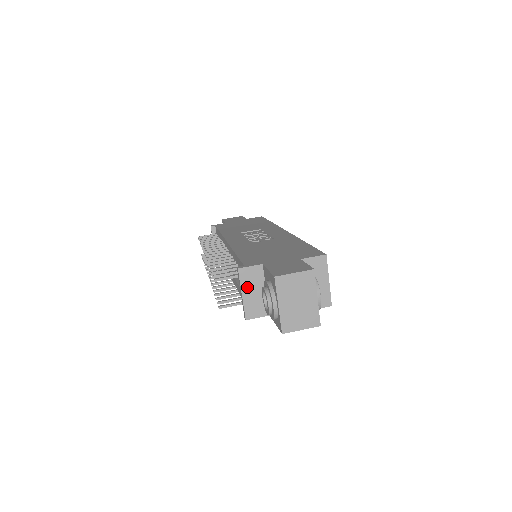
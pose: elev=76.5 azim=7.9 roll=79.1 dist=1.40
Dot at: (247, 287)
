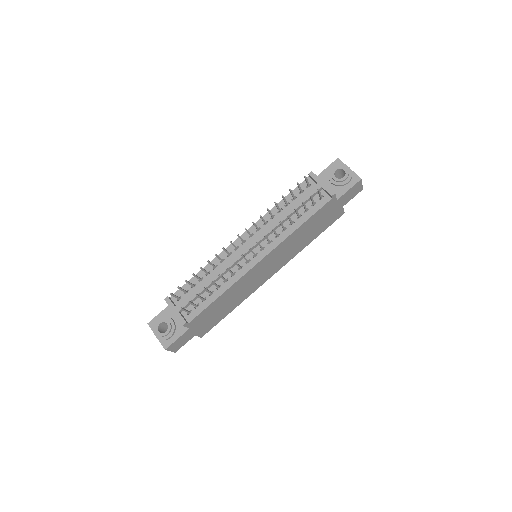
Dot at: (321, 181)
